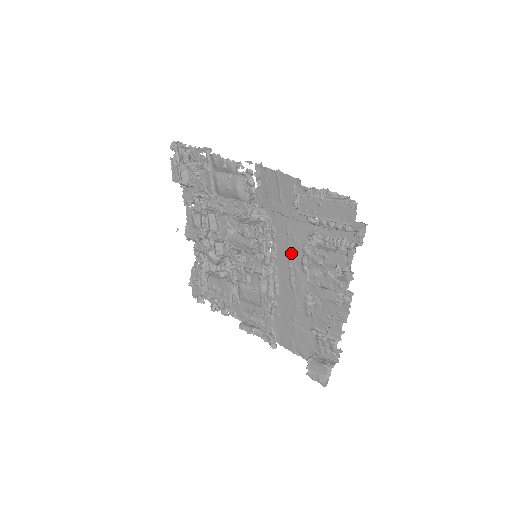
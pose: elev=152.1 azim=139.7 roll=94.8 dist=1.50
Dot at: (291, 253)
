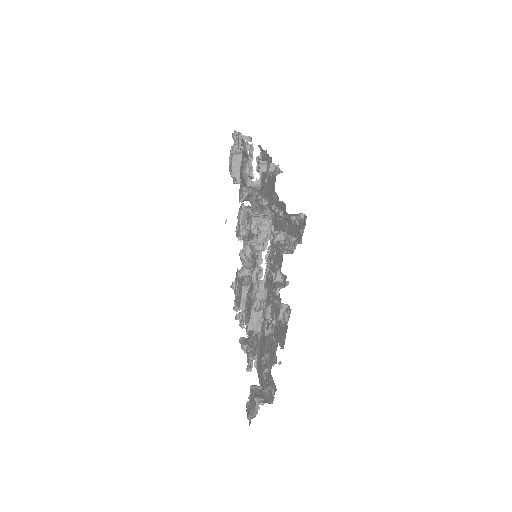
Dot at: occluded
